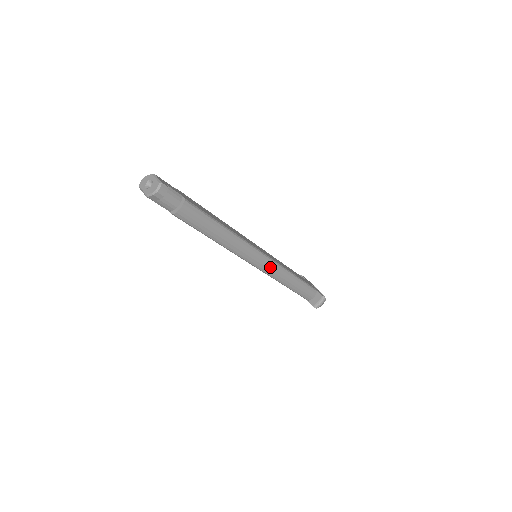
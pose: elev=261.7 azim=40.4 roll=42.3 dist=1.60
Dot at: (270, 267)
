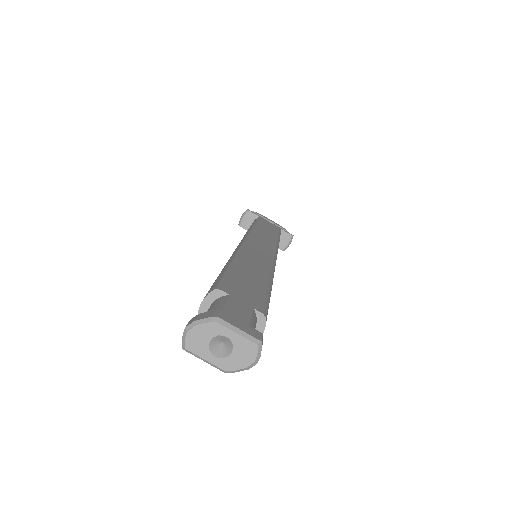
Dot at: occluded
